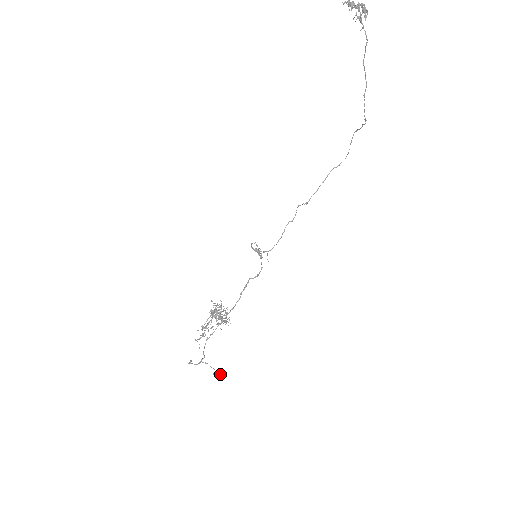
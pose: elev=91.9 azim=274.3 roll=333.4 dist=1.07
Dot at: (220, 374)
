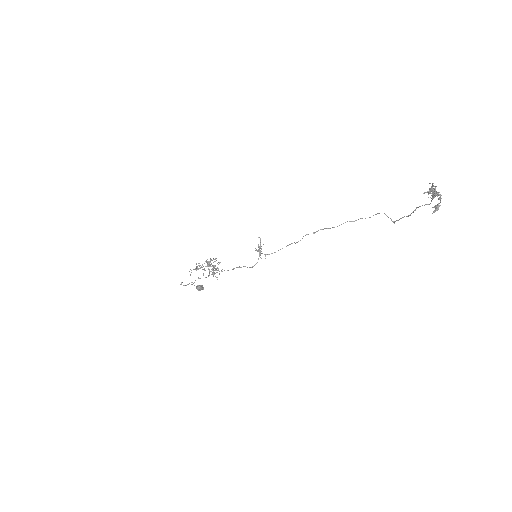
Dot at: (201, 289)
